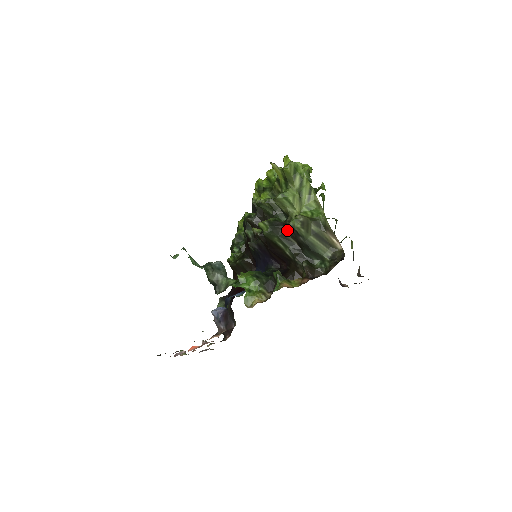
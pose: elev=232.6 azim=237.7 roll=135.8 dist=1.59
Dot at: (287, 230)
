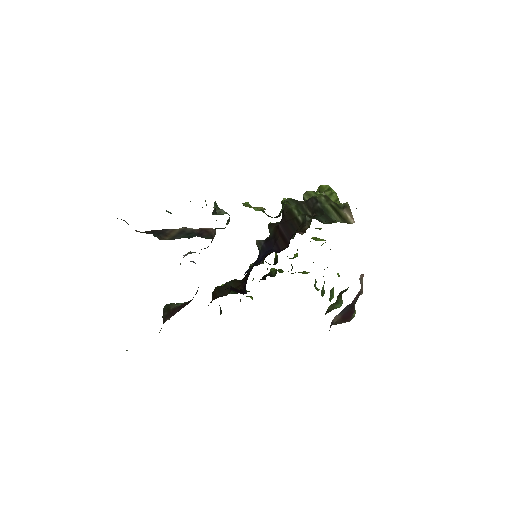
Dot at: (307, 203)
